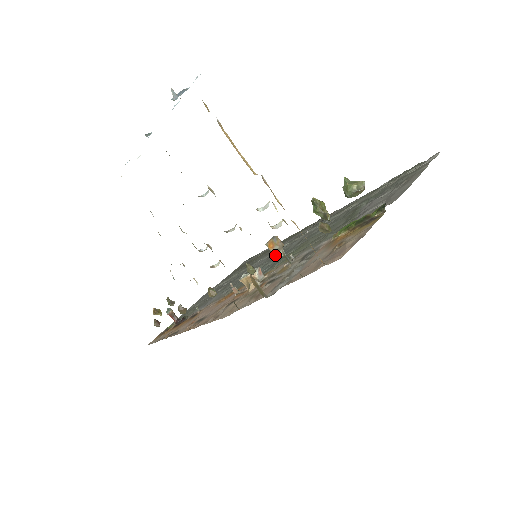
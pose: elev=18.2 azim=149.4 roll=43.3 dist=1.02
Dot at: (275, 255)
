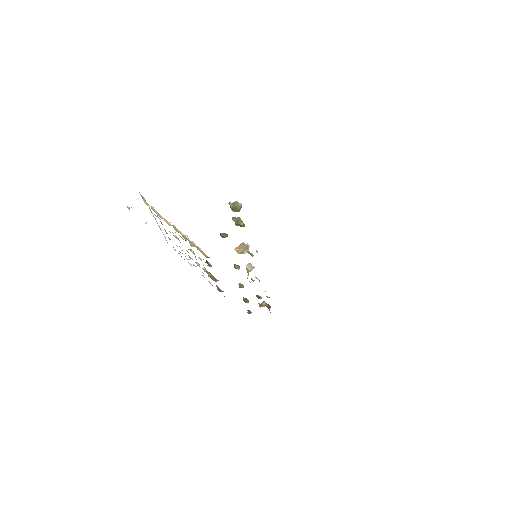
Dot at: occluded
